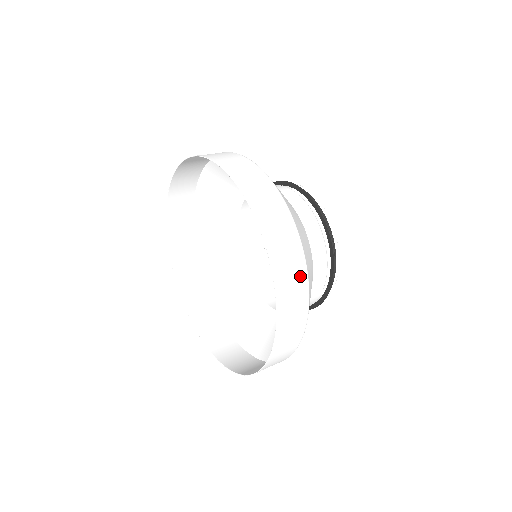
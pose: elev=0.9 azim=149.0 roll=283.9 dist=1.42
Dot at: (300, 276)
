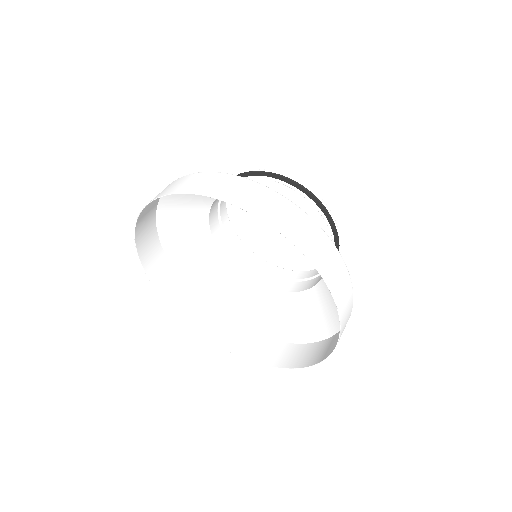
Dot at: (350, 304)
